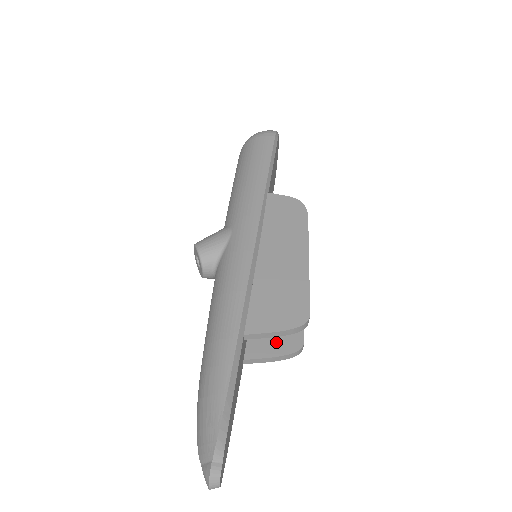
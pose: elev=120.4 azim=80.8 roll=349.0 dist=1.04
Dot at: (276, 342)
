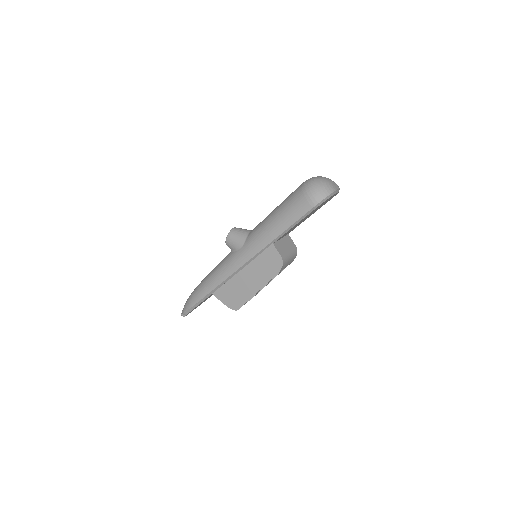
Dot at: occluded
